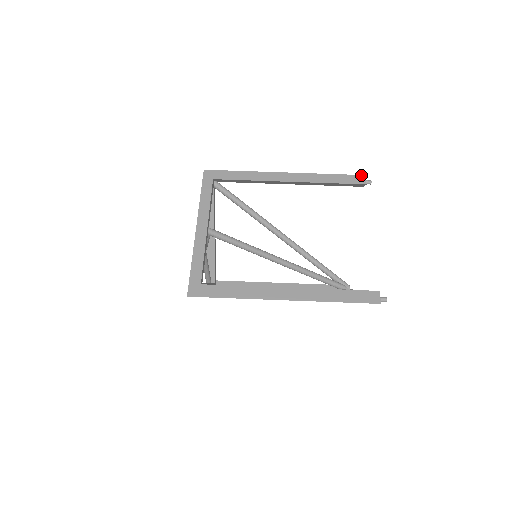
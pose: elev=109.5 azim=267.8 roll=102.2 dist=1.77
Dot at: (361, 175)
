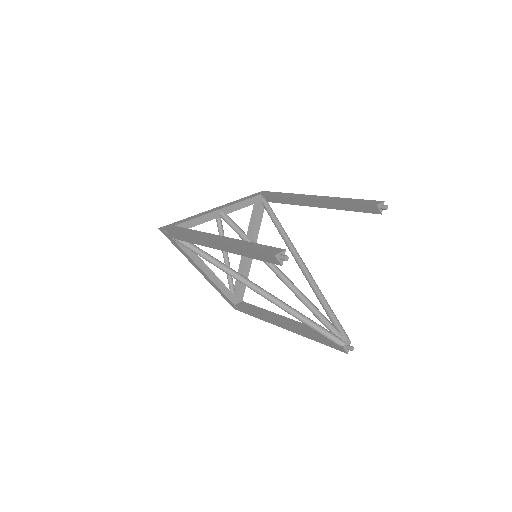
Dot at: (380, 201)
